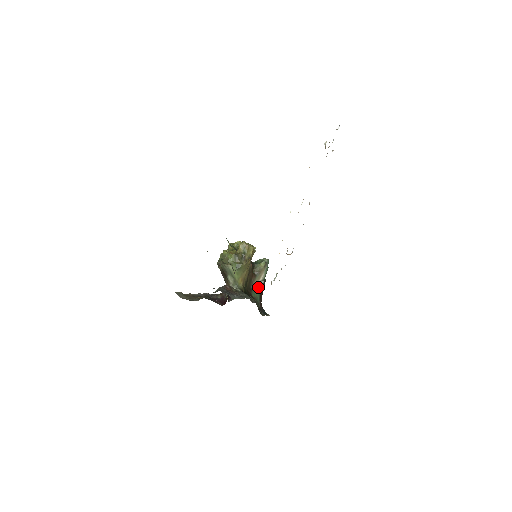
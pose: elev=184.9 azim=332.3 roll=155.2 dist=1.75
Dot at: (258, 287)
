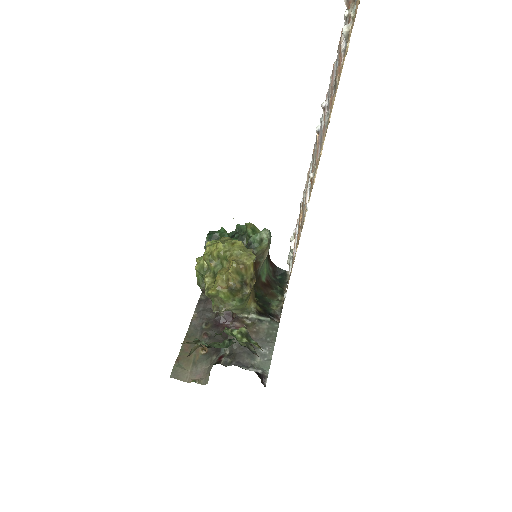
Dot at: (264, 260)
